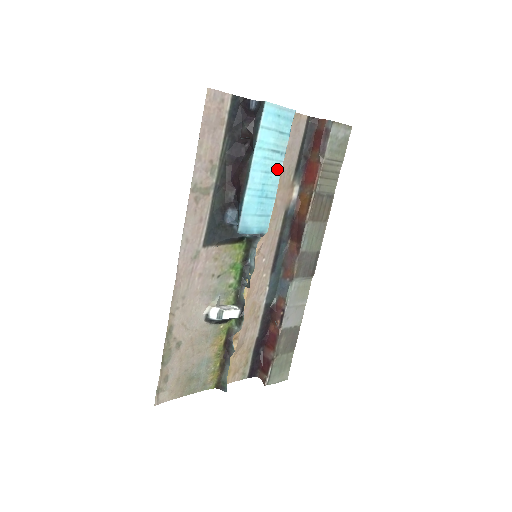
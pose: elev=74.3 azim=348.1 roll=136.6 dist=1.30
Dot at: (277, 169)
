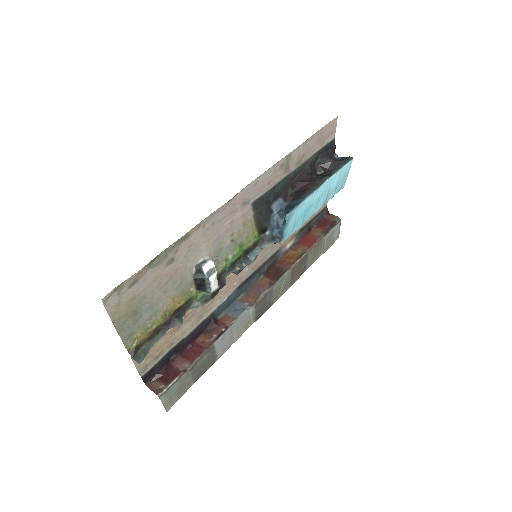
Dot at: (317, 207)
